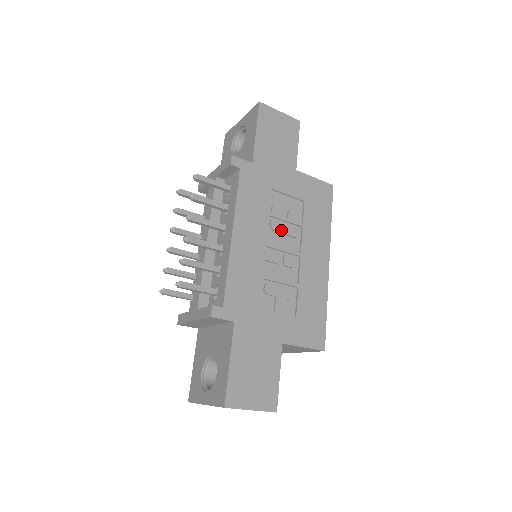
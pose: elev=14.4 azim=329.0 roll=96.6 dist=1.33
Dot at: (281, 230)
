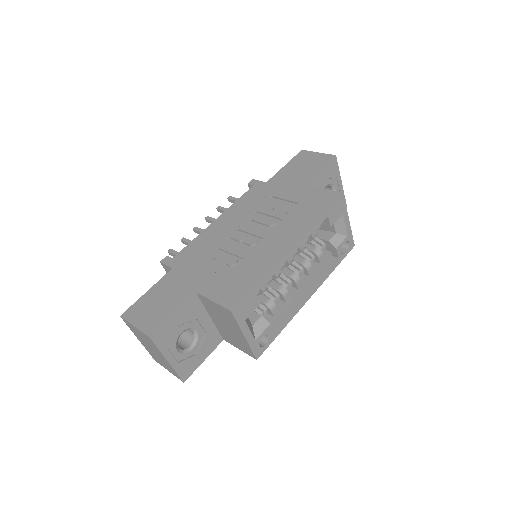
Dot at: (259, 220)
